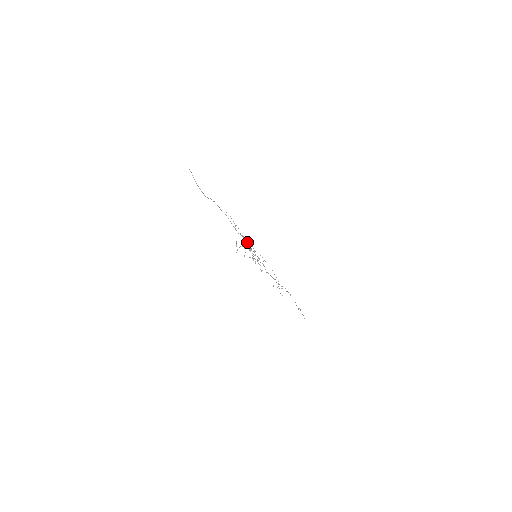
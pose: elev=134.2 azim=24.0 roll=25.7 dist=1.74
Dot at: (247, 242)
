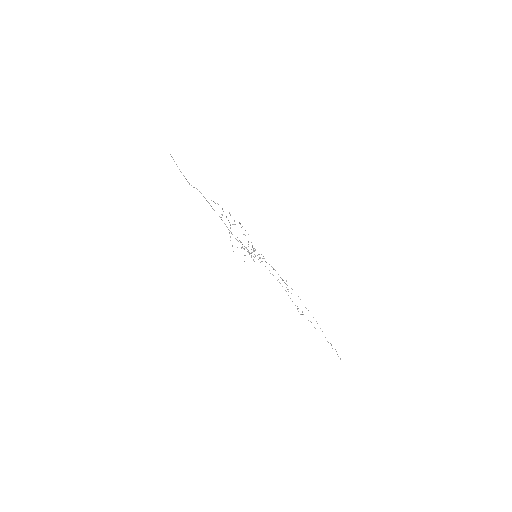
Dot at: occluded
